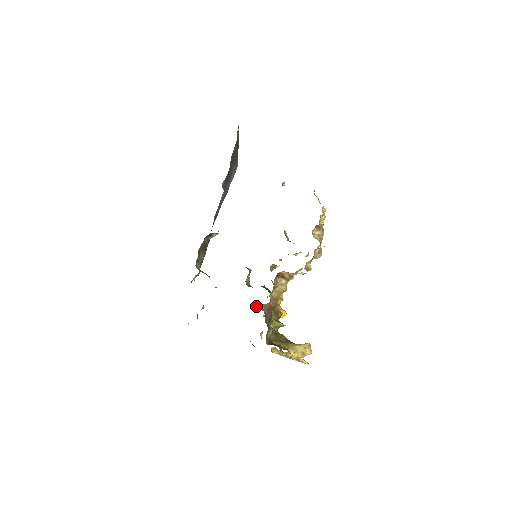
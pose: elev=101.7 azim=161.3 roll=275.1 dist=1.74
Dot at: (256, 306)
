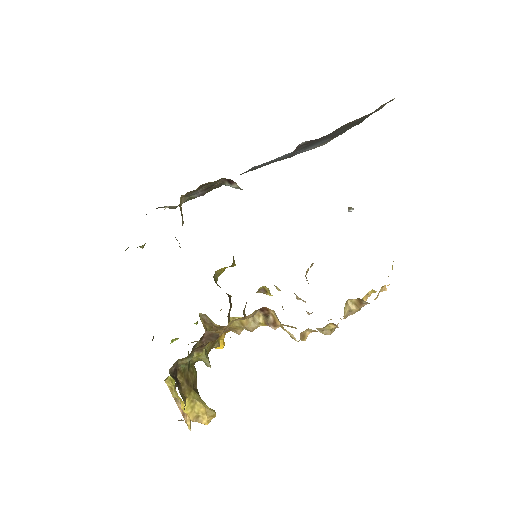
Dot at: (201, 313)
